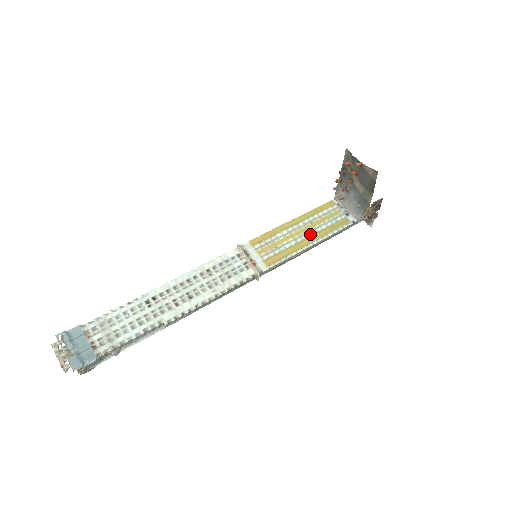
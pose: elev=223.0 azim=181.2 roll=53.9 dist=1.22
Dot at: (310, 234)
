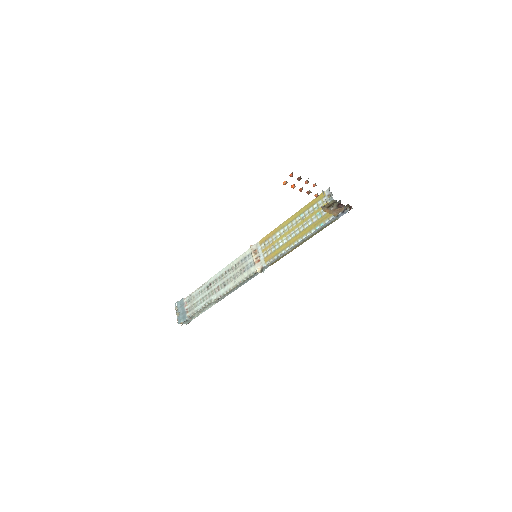
Dot at: (299, 231)
